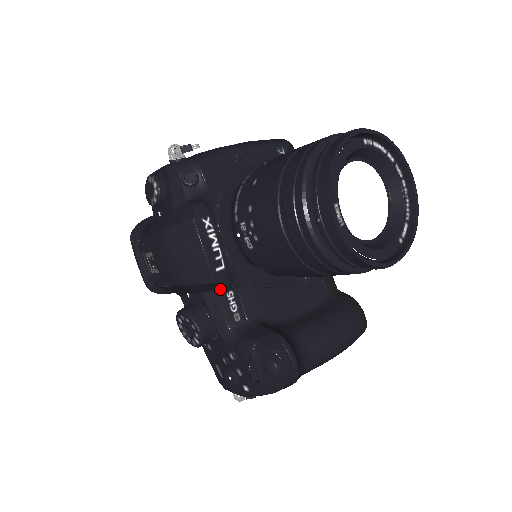
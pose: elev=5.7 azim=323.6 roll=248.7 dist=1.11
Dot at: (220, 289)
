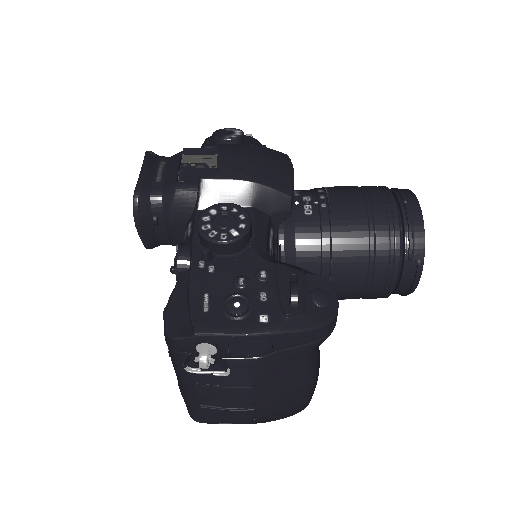
Dot at: (272, 218)
